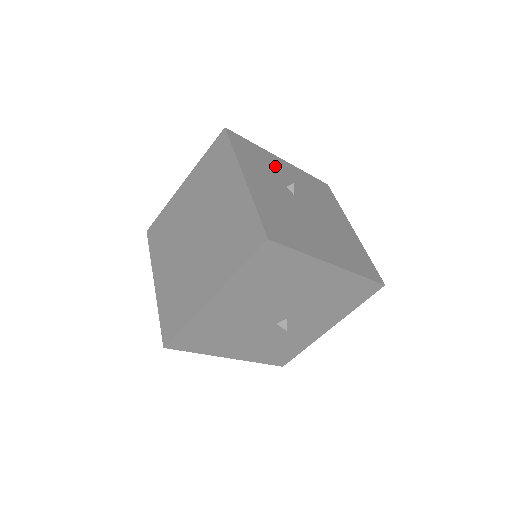
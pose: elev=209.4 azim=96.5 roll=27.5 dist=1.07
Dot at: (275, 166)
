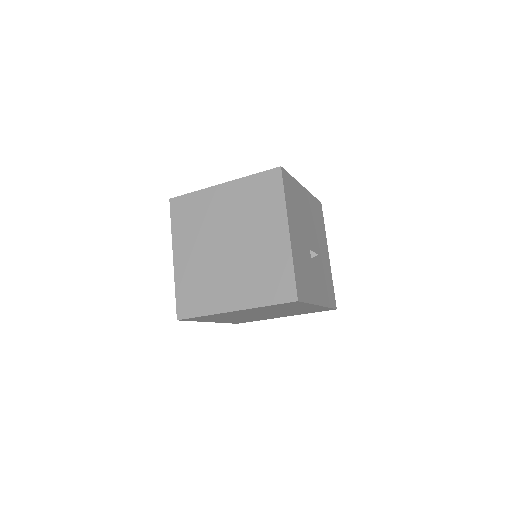
Dot at: occluded
